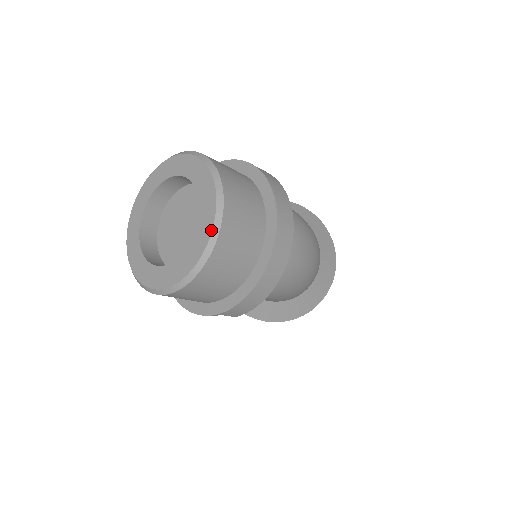
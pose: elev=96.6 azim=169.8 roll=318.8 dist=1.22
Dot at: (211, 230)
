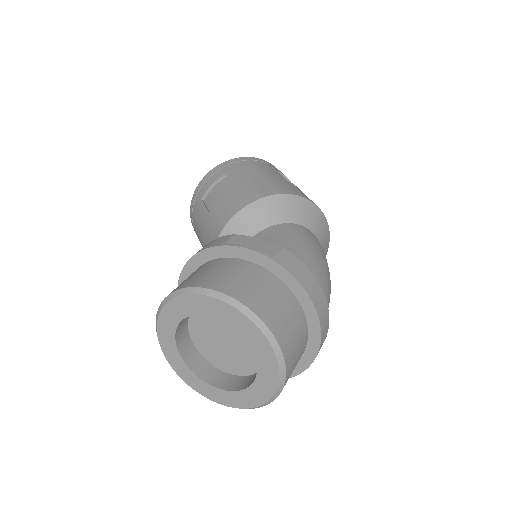
Dot at: (277, 386)
